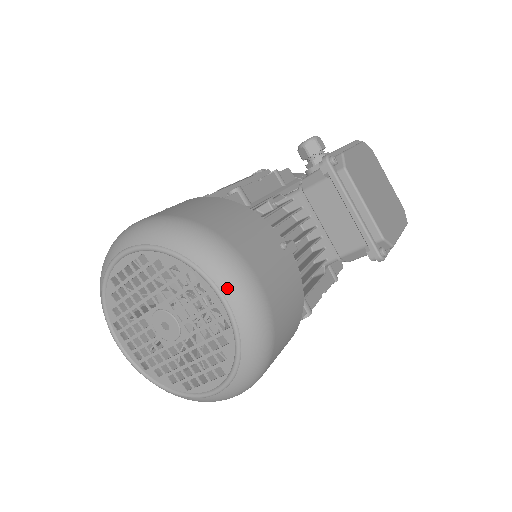
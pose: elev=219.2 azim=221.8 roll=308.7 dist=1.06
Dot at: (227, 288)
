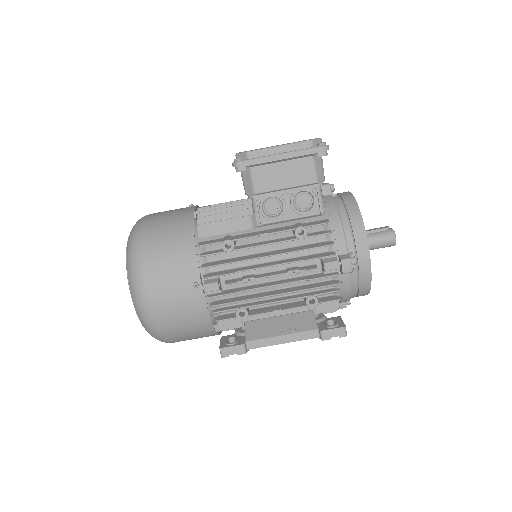
Dot at: occluded
